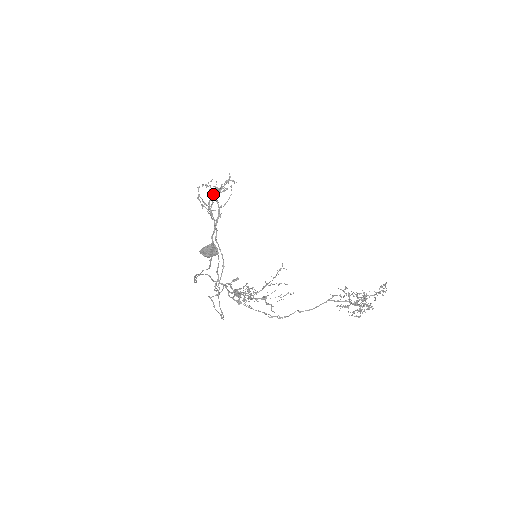
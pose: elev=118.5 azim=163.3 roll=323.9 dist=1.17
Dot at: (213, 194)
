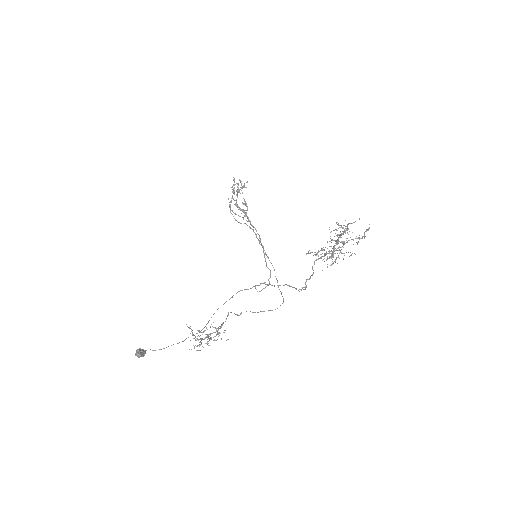
Dot at: occluded
